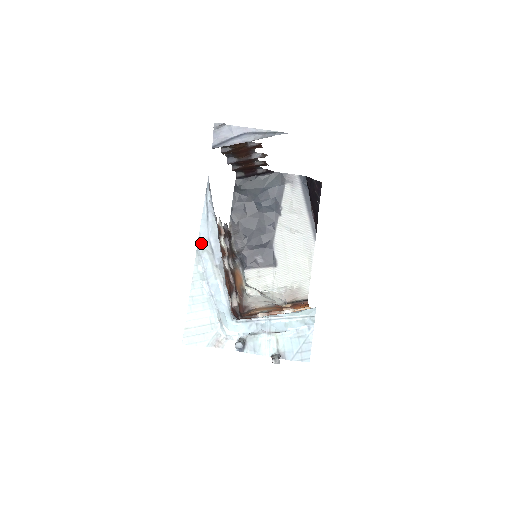
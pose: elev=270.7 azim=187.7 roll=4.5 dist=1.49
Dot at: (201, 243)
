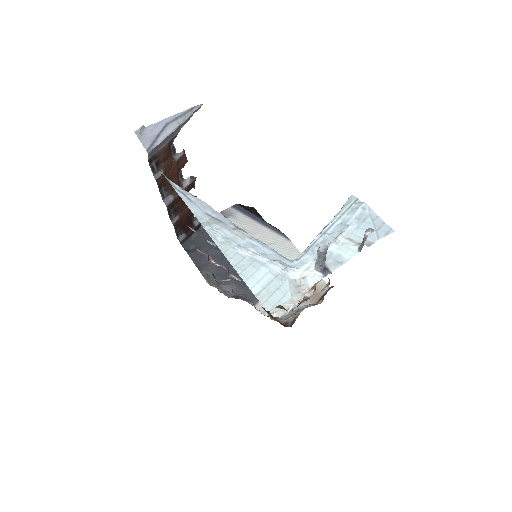
Dot at: (202, 220)
